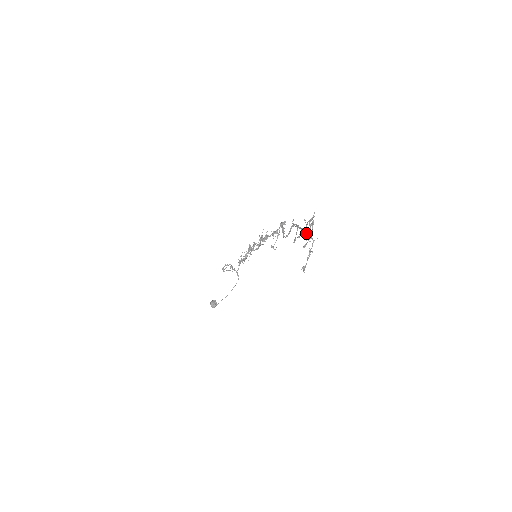
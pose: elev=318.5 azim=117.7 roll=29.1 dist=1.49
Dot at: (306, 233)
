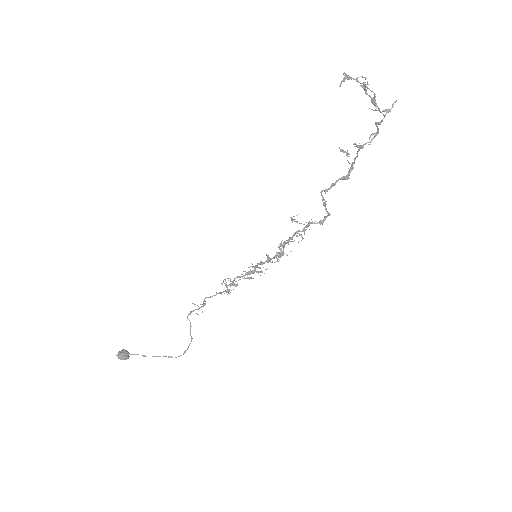
Dot at: (360, 146)
